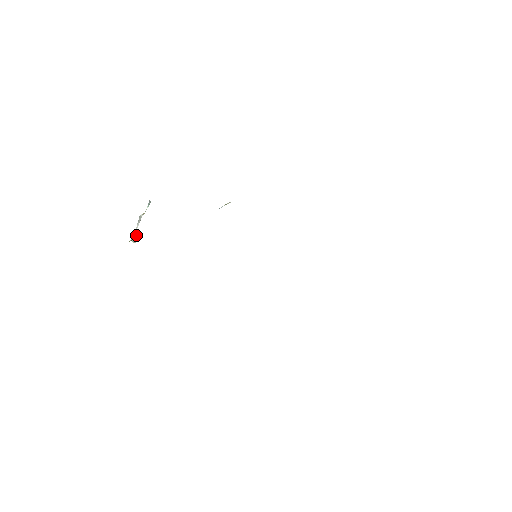
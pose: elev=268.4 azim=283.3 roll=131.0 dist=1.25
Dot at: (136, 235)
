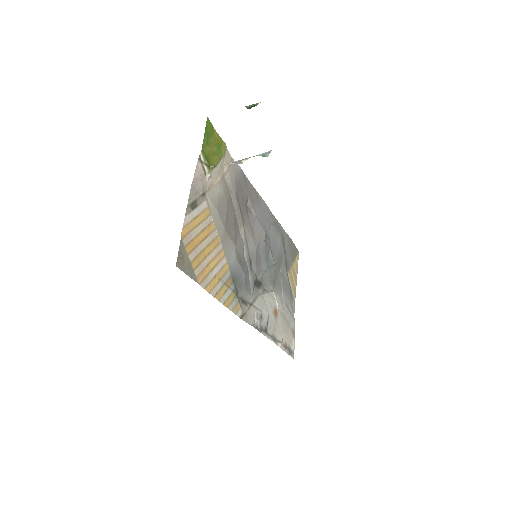
Dot at: (256, 105)
